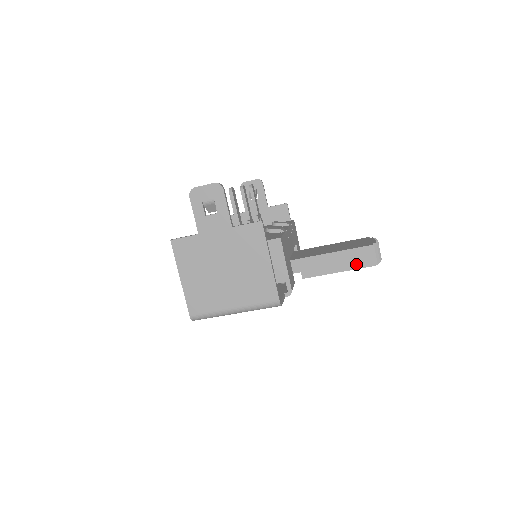
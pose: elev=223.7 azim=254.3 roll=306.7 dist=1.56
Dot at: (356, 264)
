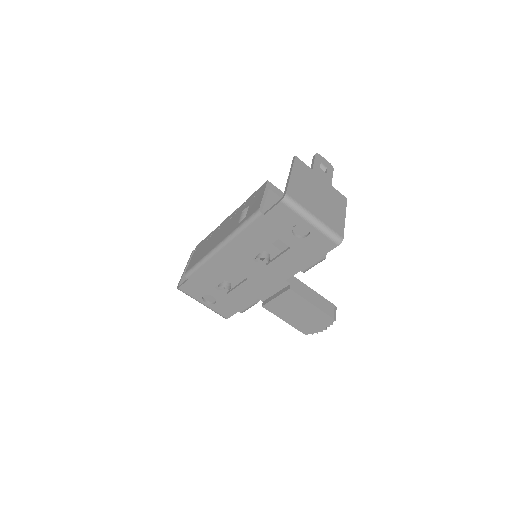
Dot at: (325, 309)
